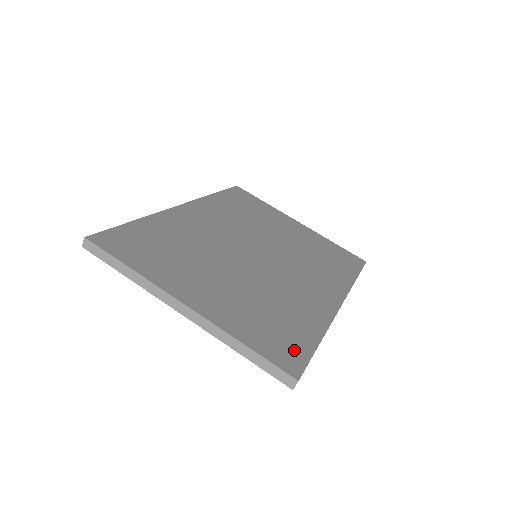
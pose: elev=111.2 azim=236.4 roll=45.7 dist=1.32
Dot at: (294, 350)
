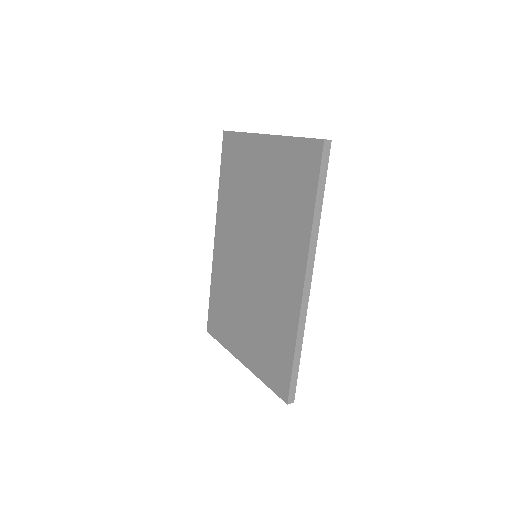
Dot at: occluded
